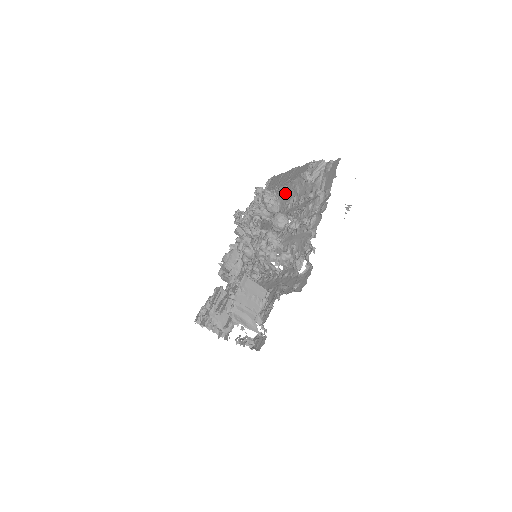
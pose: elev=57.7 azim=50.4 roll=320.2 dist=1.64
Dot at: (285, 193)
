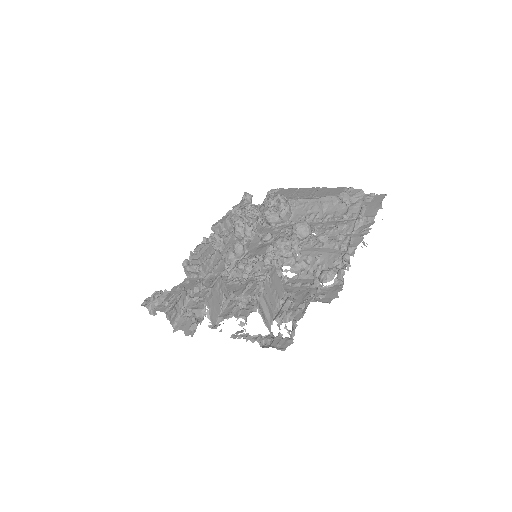
Dot at: (305, 206)
